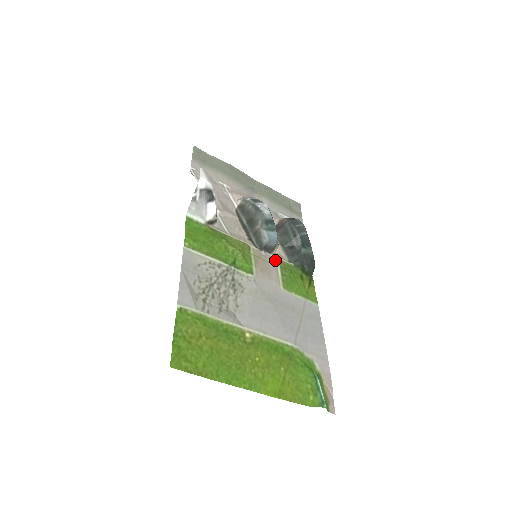
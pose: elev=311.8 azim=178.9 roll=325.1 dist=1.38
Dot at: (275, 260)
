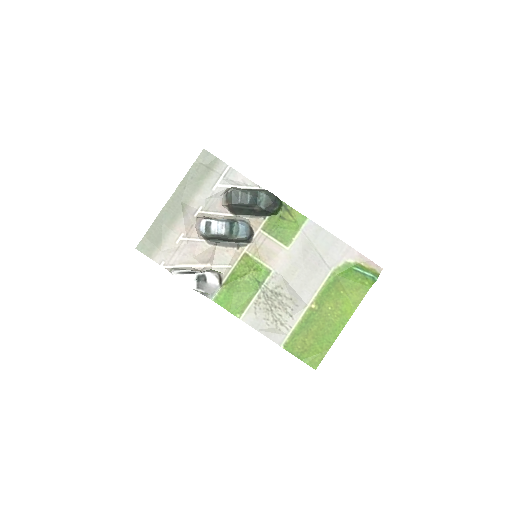
Dot at: (261, 234)
